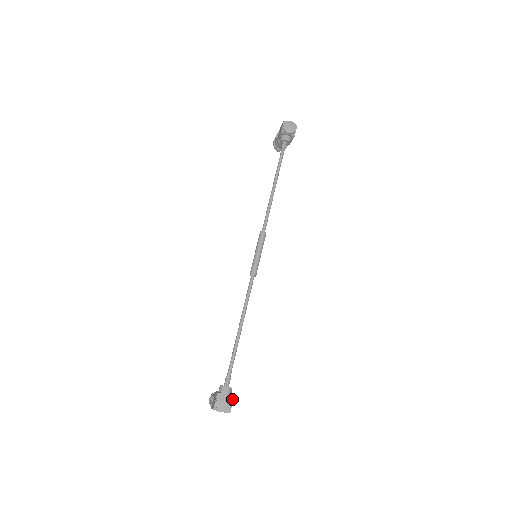
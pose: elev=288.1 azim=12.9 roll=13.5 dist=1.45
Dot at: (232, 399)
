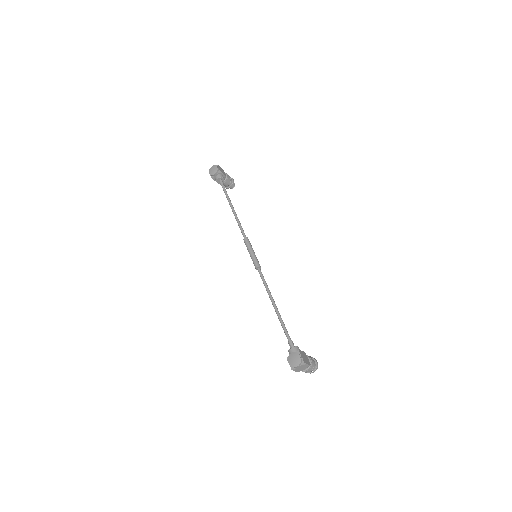
Dot at: (299, 353)
